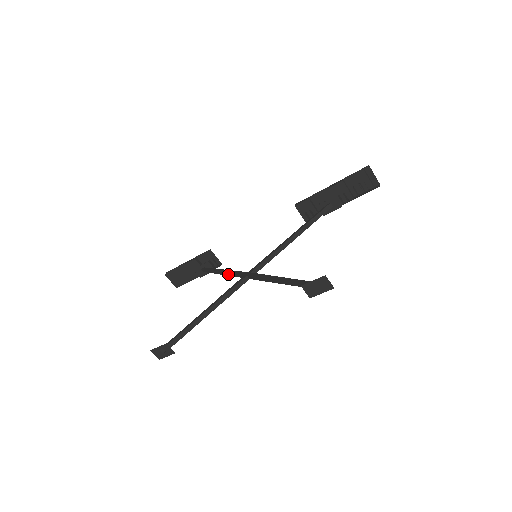
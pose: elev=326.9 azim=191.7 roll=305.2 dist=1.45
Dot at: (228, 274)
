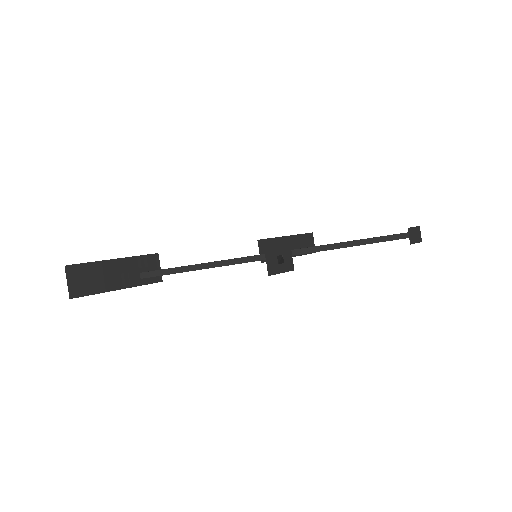
Dot at: (232, 261)
